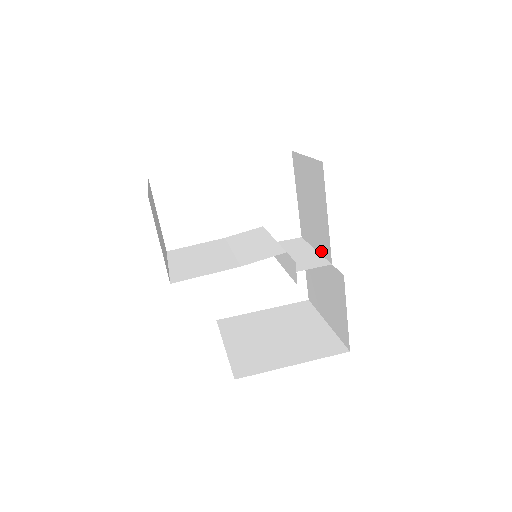
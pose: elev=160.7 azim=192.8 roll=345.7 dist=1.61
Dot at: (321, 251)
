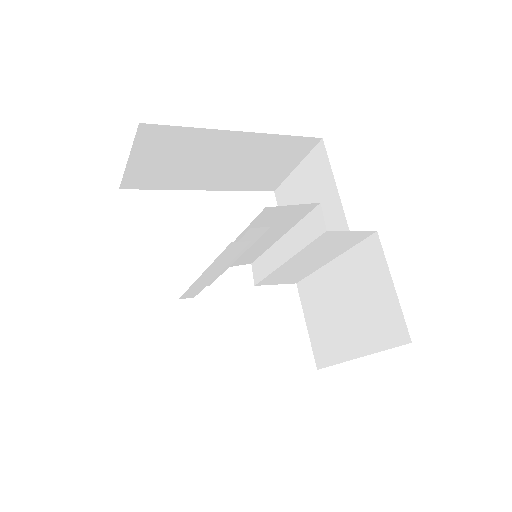
Dot at: occluded
